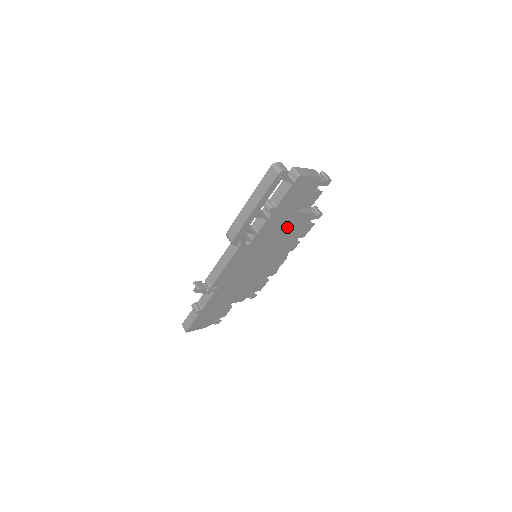
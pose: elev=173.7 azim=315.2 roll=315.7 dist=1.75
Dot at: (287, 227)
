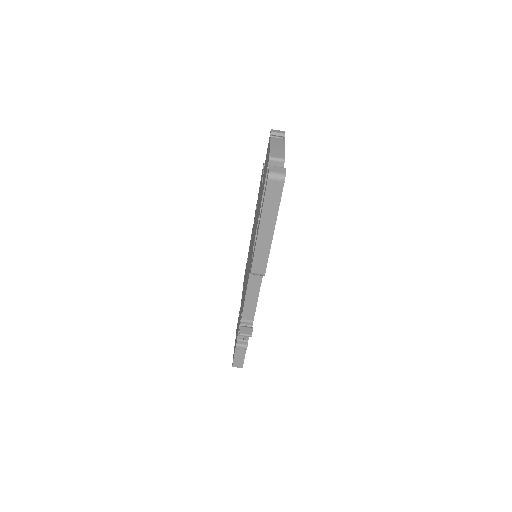
Dot at: occluded
